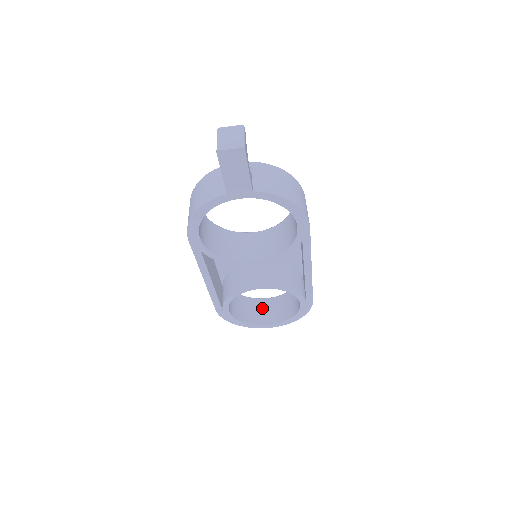
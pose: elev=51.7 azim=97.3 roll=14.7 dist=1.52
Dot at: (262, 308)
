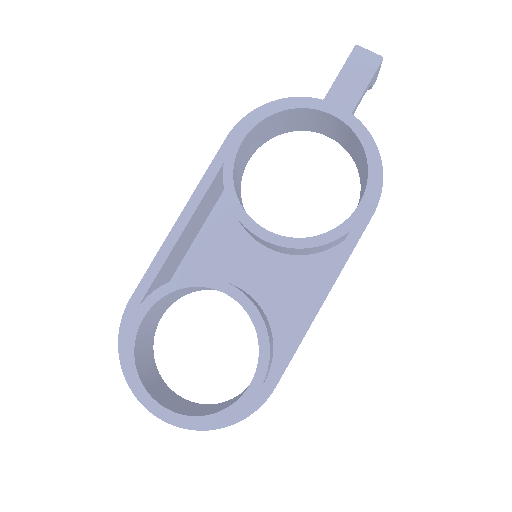
Dot at: (167, 393)
